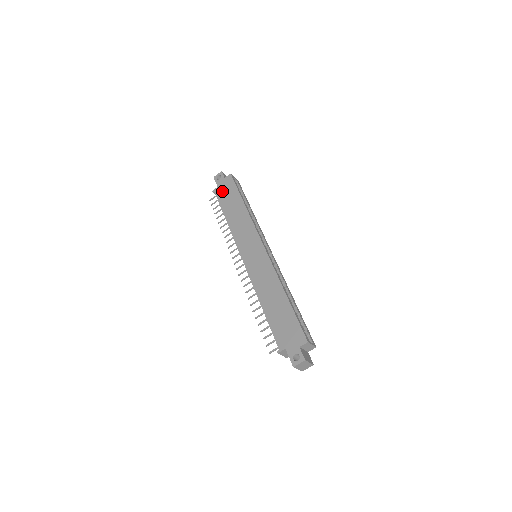
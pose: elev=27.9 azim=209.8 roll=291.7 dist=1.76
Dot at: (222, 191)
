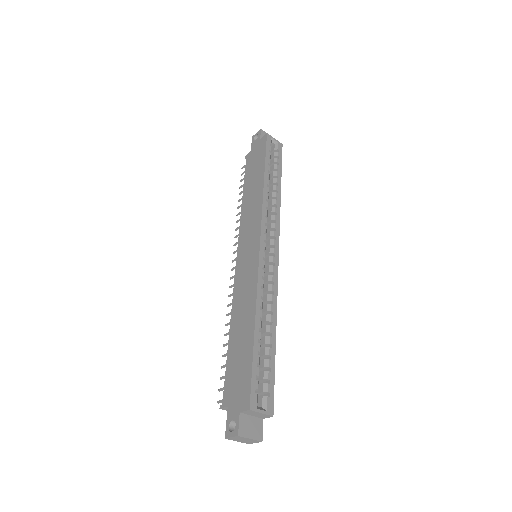
Dot at: (252, 157)
